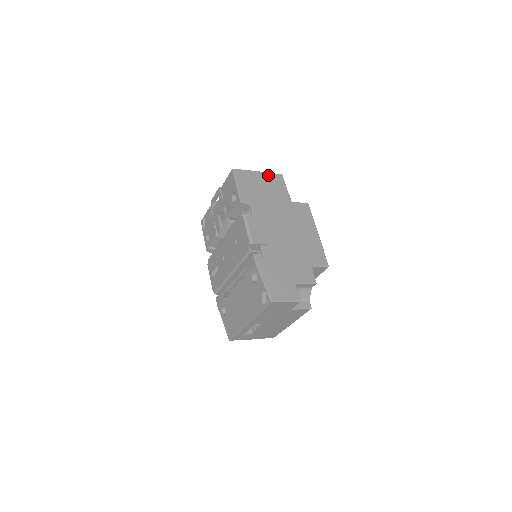
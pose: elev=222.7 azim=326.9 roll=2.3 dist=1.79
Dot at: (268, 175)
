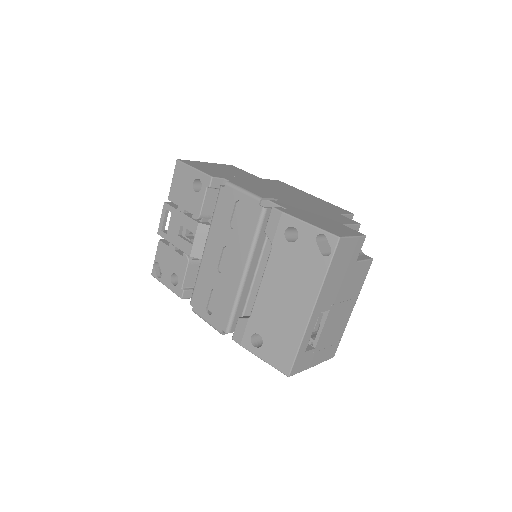
Dot at: (219, 165)
